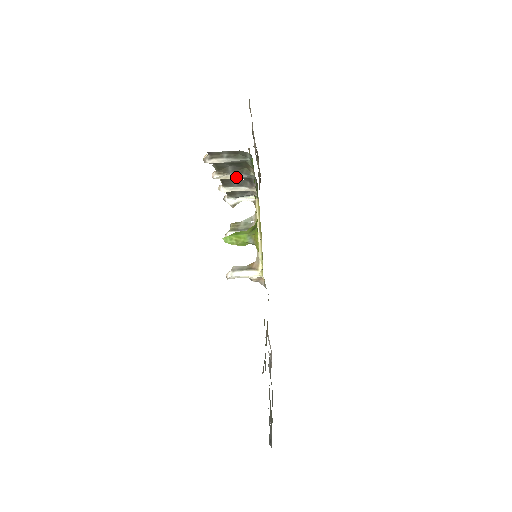
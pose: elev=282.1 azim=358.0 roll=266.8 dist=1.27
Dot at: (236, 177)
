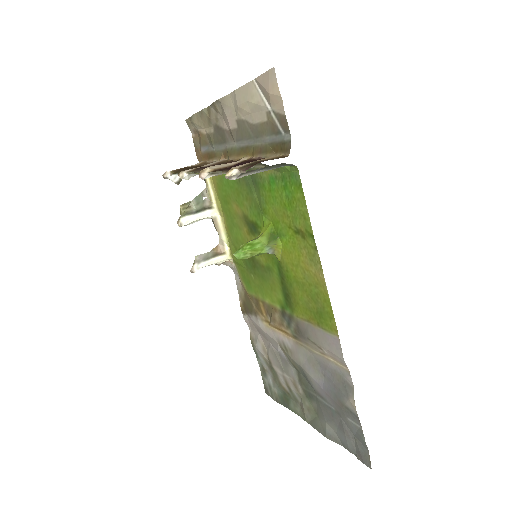
Dot at: occluded
